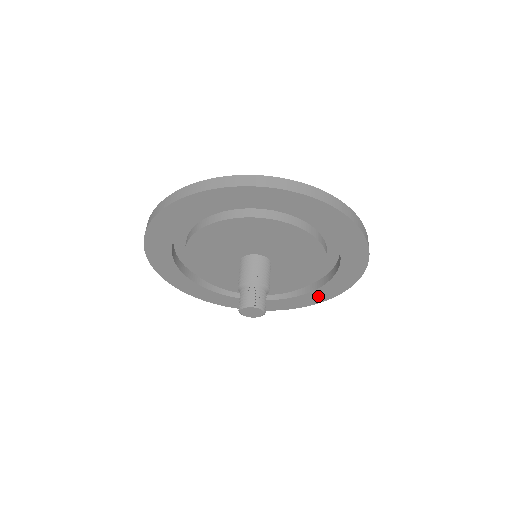
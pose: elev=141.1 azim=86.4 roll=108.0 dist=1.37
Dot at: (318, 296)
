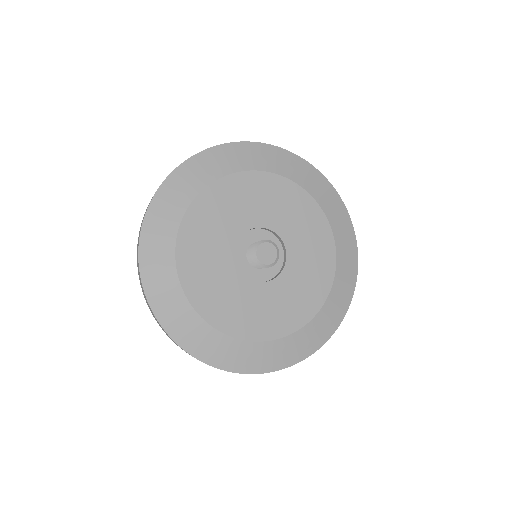
Dot at: occluded
